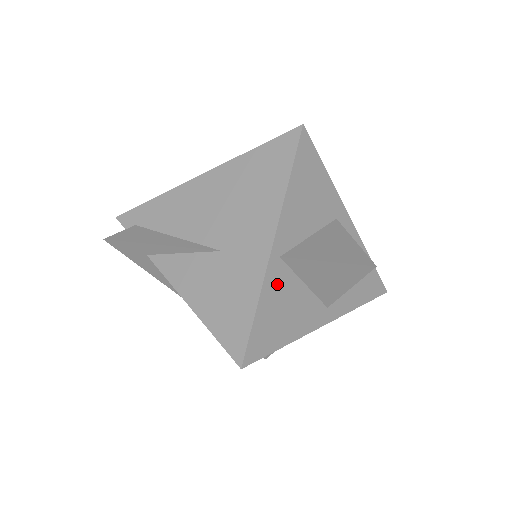
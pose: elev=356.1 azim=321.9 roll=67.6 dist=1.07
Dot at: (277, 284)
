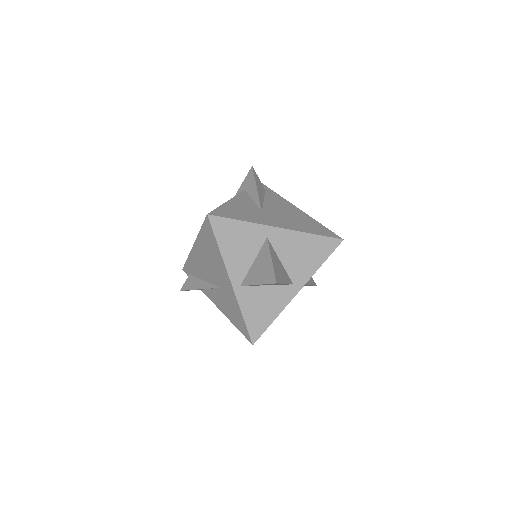
Dot at: (248, 298)
